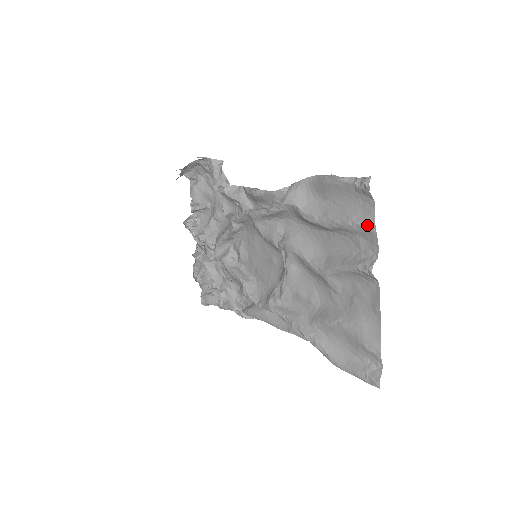
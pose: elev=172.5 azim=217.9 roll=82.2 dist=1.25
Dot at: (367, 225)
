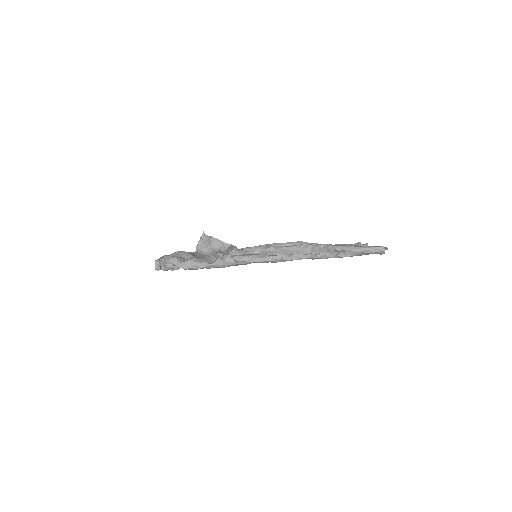
Dot at: occluded
